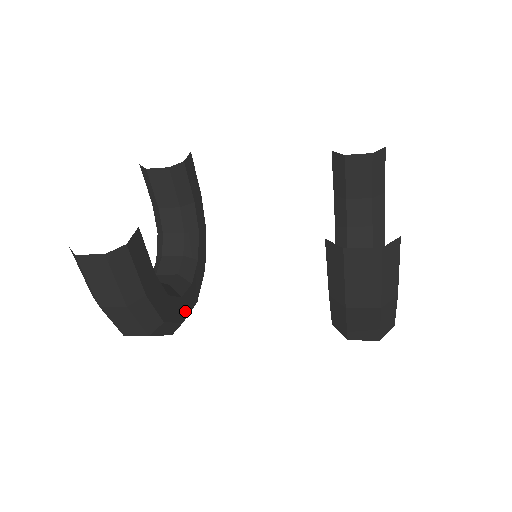
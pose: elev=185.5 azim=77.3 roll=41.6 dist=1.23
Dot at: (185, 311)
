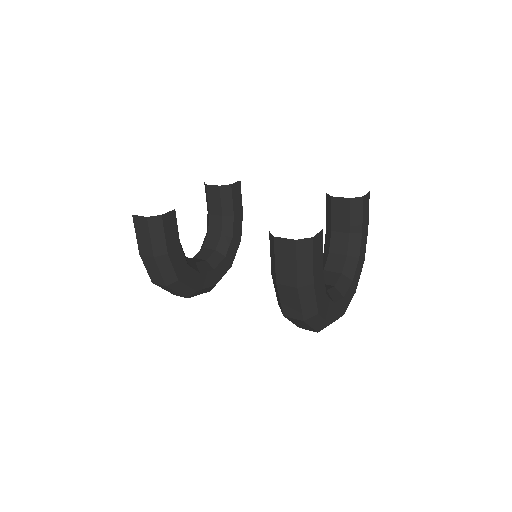
Dot at: (201, 285)
